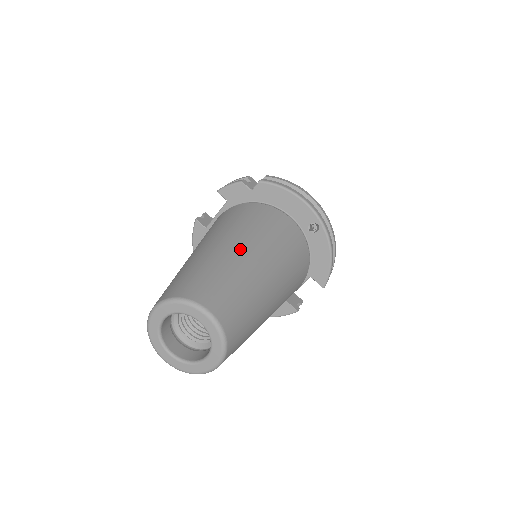
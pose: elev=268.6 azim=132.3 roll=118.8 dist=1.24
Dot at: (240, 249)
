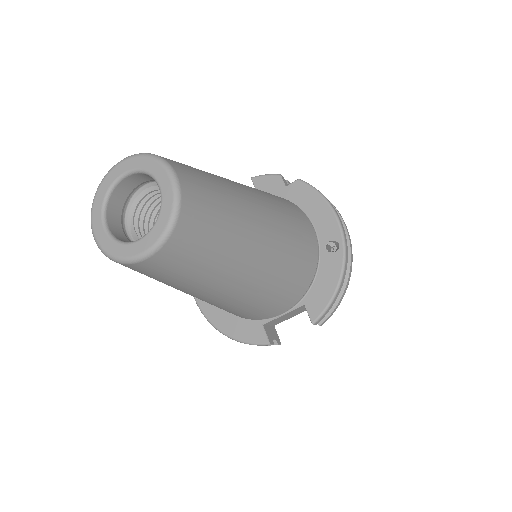
Dot at: (246, 190)
